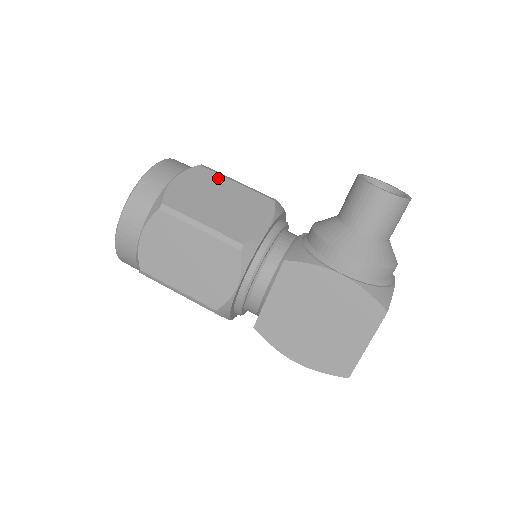
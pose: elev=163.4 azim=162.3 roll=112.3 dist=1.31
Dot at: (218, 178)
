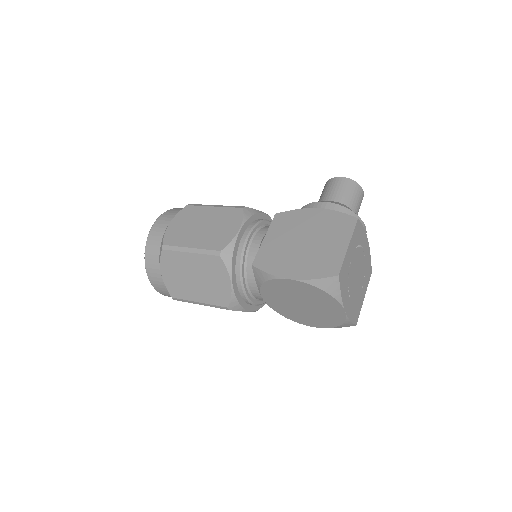
Dot at: occluded
